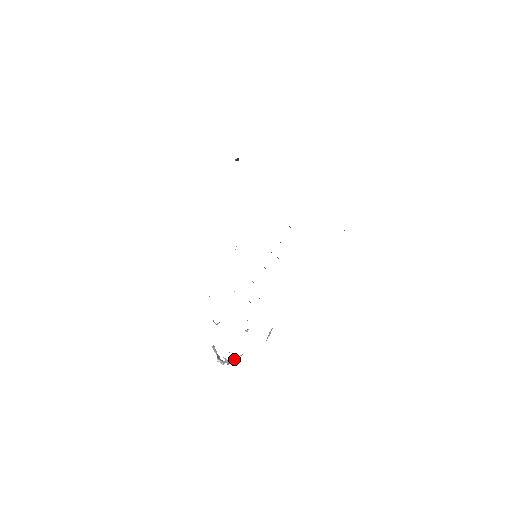
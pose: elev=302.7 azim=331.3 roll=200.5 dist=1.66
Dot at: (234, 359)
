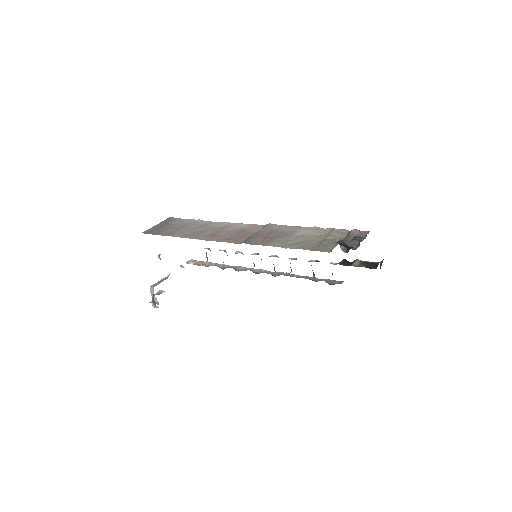
Dot at: occluded
